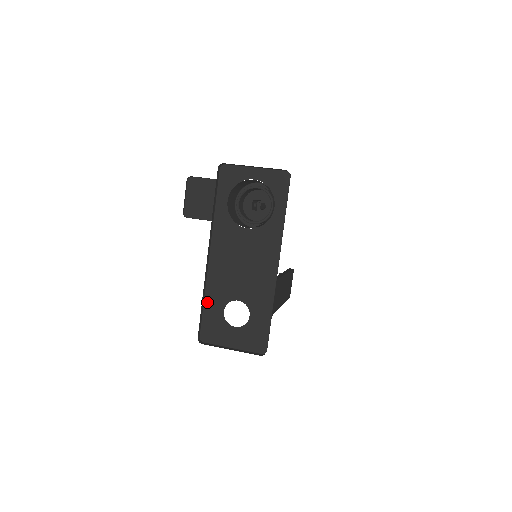
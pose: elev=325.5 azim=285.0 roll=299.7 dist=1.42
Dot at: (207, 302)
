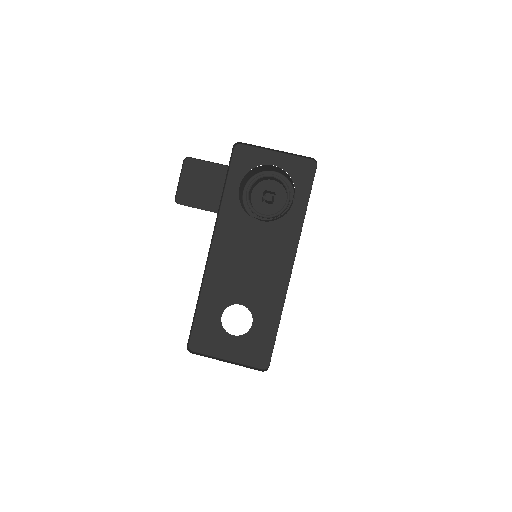
Dot at: (202, 303)
